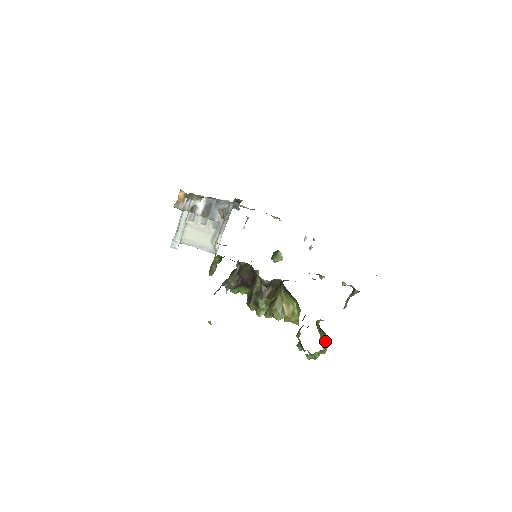
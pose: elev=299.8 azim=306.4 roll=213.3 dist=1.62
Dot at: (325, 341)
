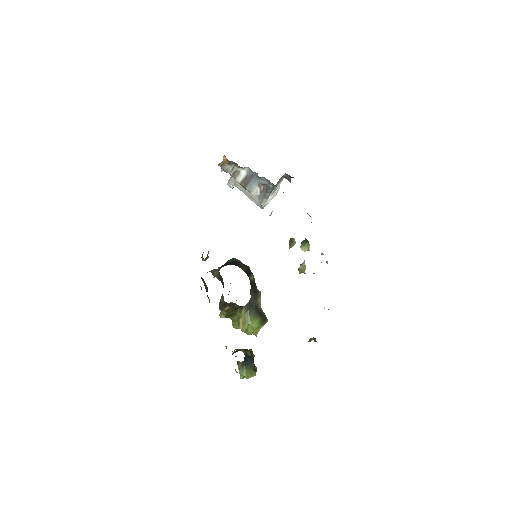
Dot at: (243, 375)
